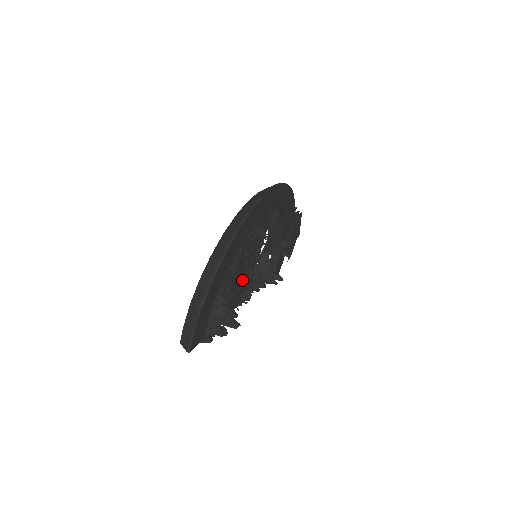
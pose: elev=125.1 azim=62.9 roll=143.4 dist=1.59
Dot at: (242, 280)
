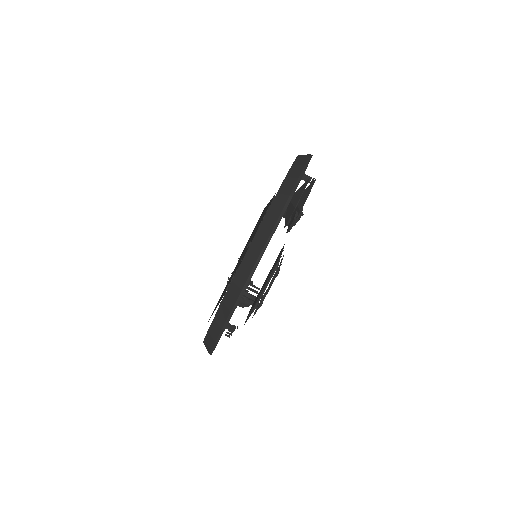
Dot at: occluded
